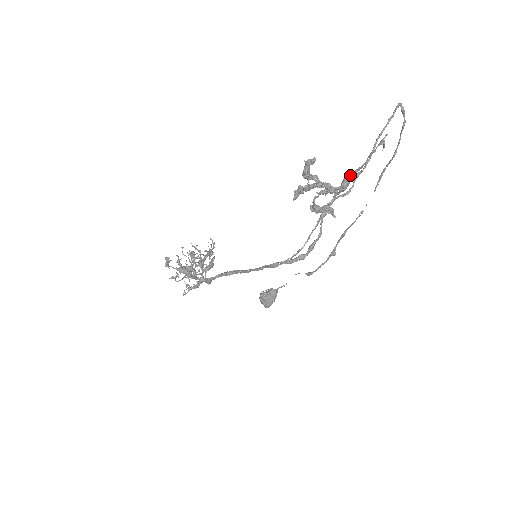
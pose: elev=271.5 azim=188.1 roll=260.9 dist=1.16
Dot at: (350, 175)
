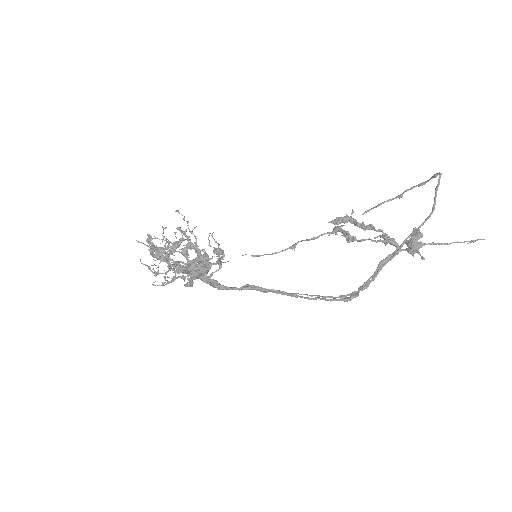
Dot at: (425, 244)
